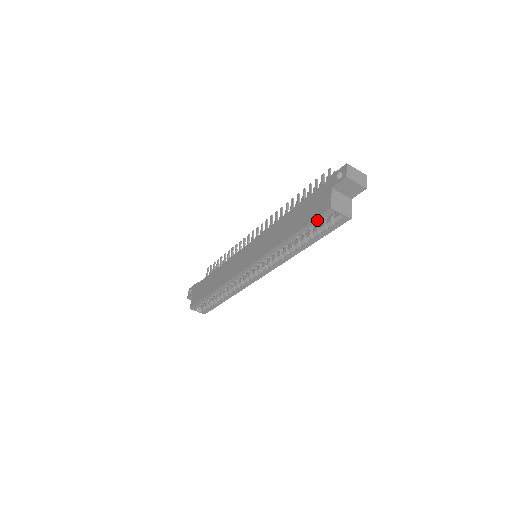
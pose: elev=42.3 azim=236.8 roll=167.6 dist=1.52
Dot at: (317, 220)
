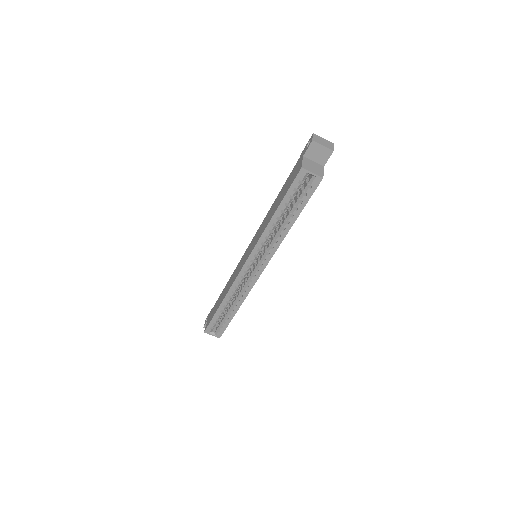
Dot at: (293, 186)
